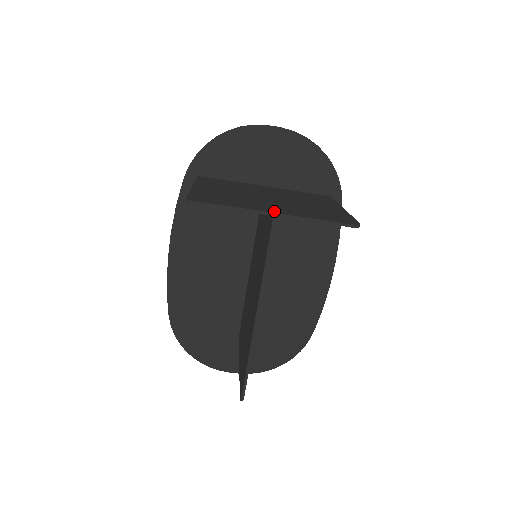
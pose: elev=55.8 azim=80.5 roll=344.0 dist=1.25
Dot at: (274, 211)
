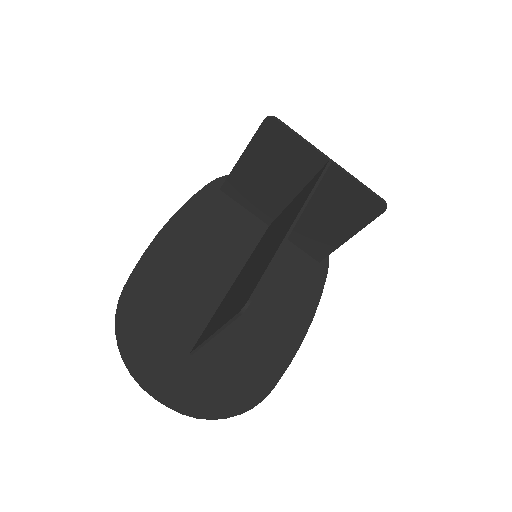
Dot at: occluded
